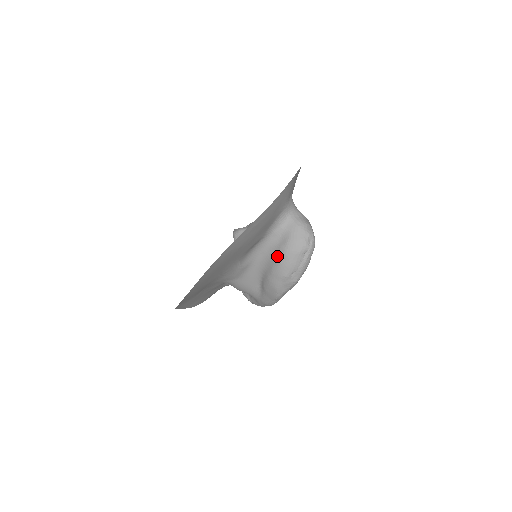
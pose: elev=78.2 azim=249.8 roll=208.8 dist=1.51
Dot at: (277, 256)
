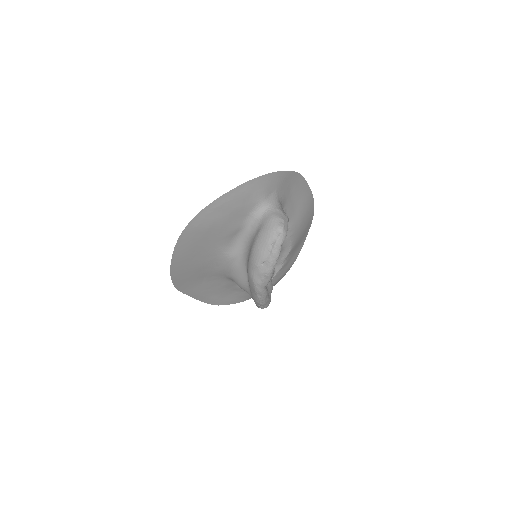
Dot at: (252, 246)
